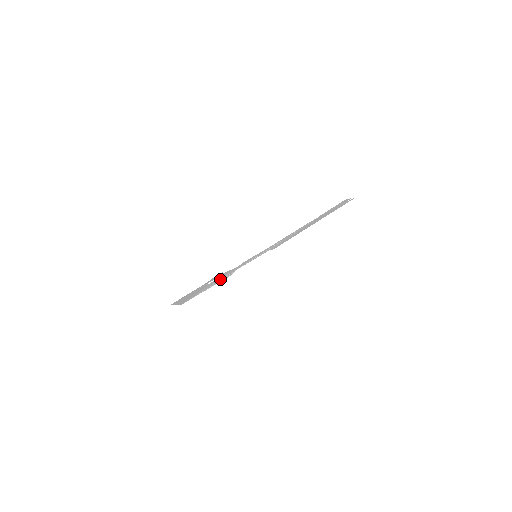
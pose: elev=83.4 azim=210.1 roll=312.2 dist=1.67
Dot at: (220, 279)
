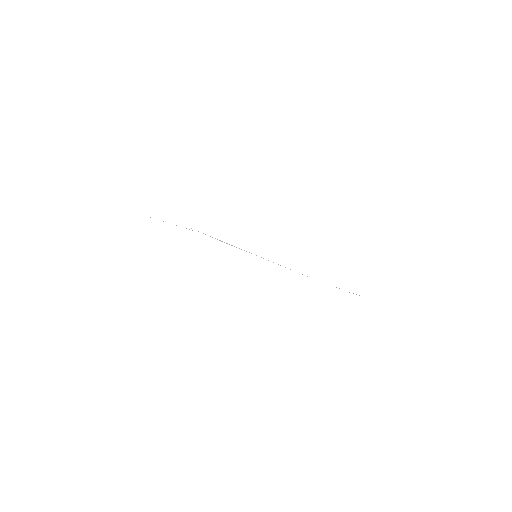
Dot at: occluded
